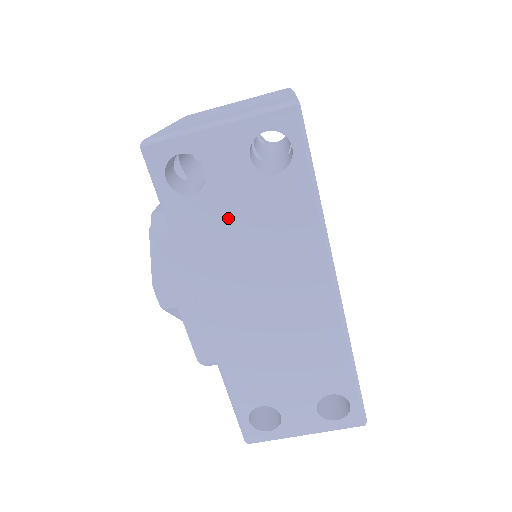
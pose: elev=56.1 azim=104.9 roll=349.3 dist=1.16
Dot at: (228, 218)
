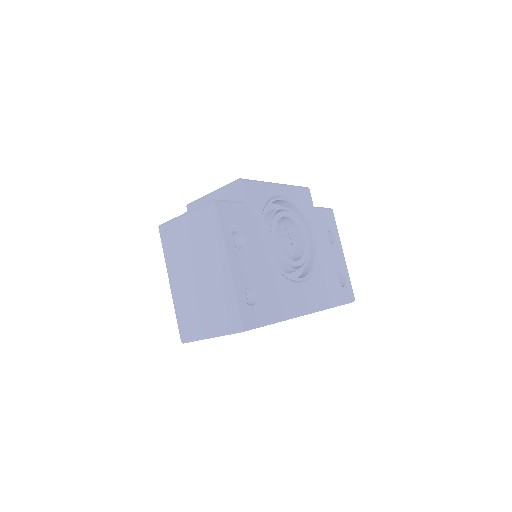
Dot at: occluded
